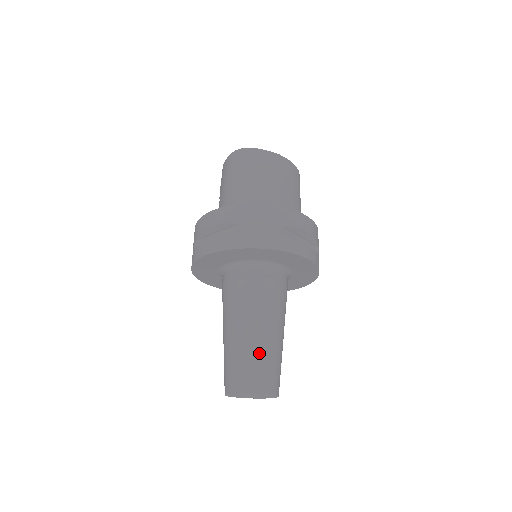
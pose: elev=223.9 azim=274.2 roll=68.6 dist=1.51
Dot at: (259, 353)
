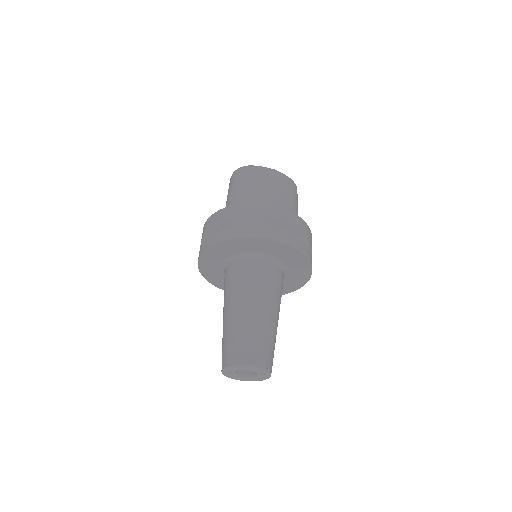
Dot at: (249, 330)
